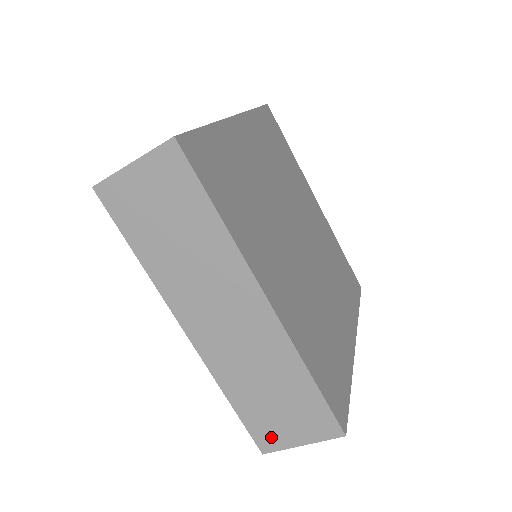
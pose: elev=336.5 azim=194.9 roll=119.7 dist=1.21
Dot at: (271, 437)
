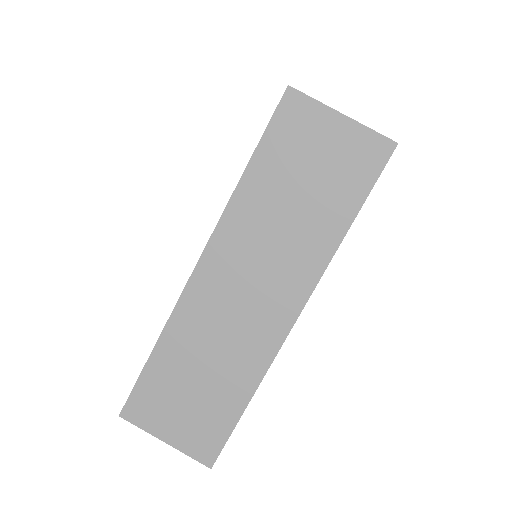
Dot at: (148, 411)
